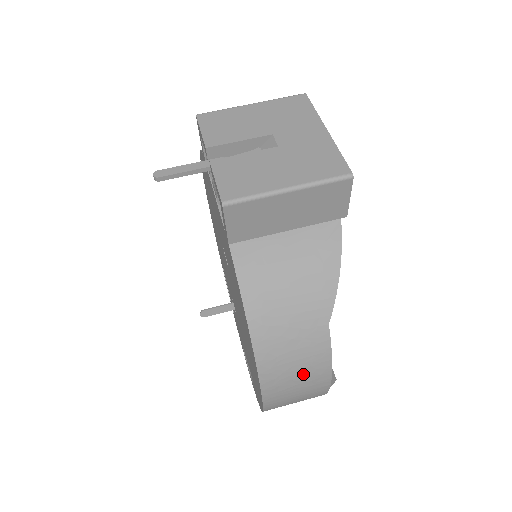
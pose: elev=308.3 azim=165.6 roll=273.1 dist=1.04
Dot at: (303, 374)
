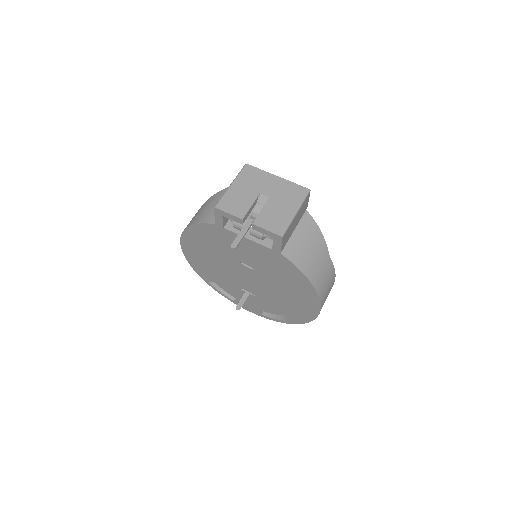
Dot at: (329, 285)
